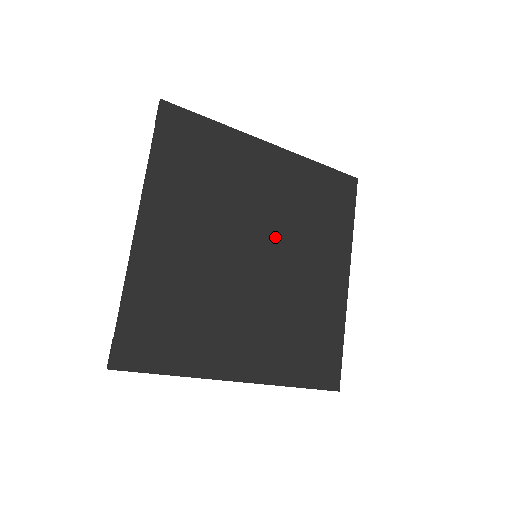
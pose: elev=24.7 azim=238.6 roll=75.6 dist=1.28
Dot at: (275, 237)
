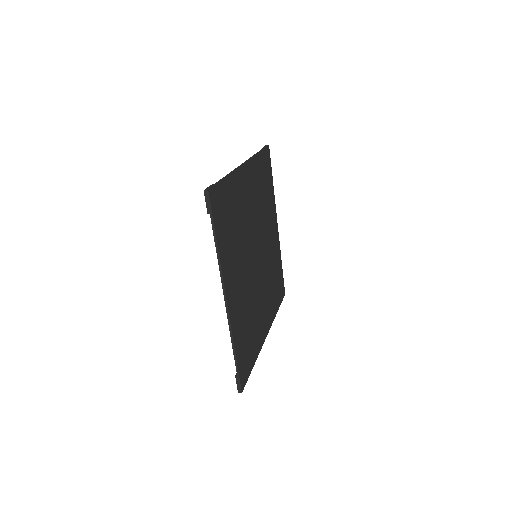
Dot at: (258, 234)
